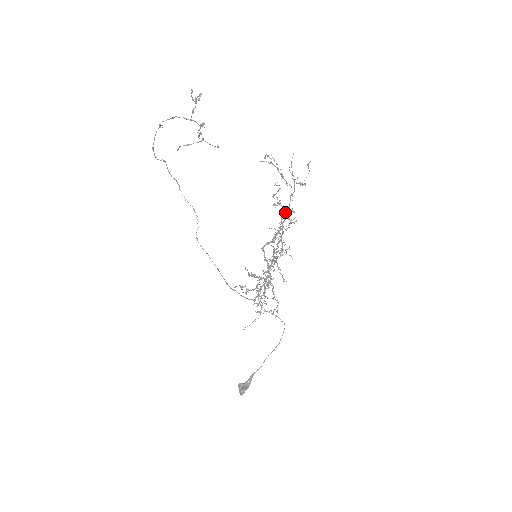
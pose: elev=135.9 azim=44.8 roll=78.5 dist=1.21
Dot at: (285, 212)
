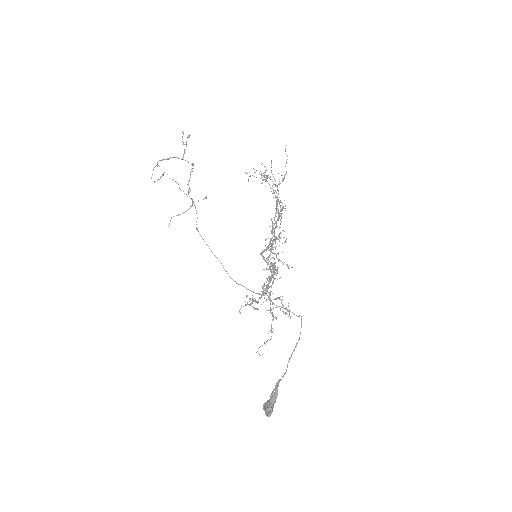
Dot at: occluded
